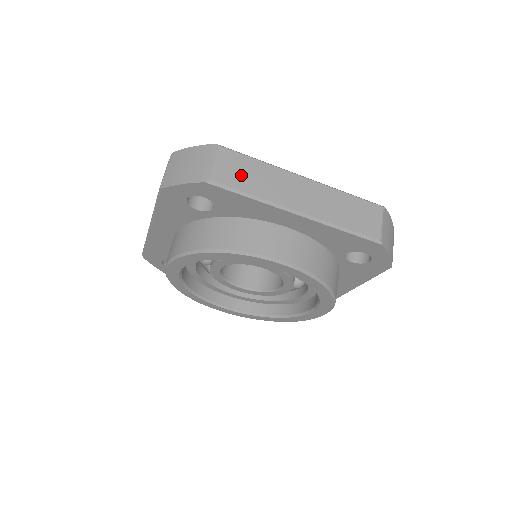
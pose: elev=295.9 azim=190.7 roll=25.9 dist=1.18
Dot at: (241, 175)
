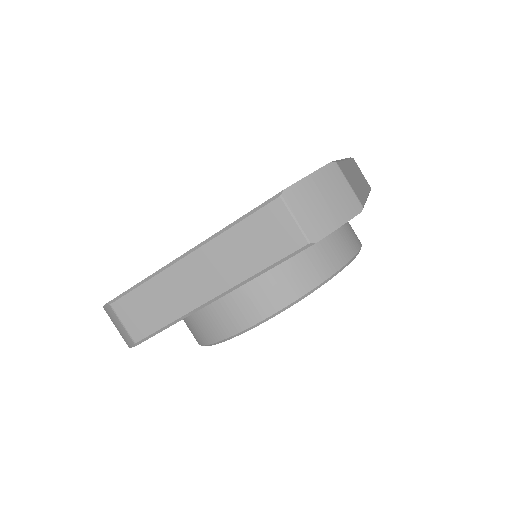
Dot at: (146, 314)
